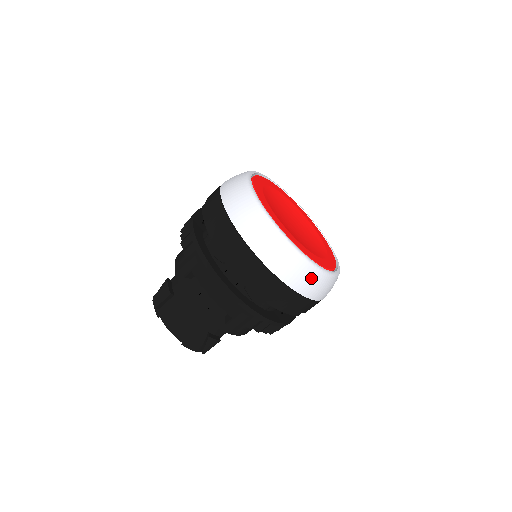
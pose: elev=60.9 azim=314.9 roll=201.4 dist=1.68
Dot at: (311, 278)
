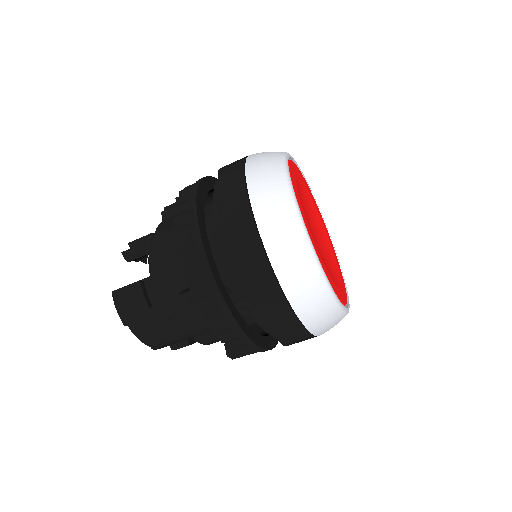
Dot at: occluded
